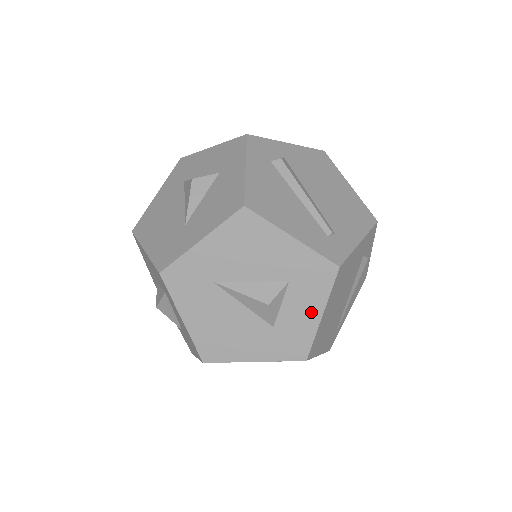
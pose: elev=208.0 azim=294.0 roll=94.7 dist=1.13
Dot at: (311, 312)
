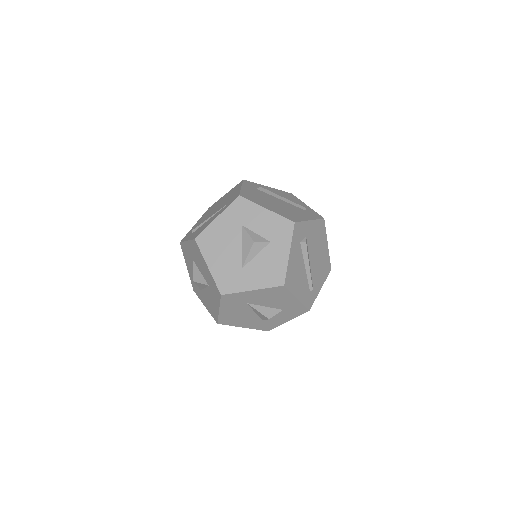
Dot at: (284, 319)
